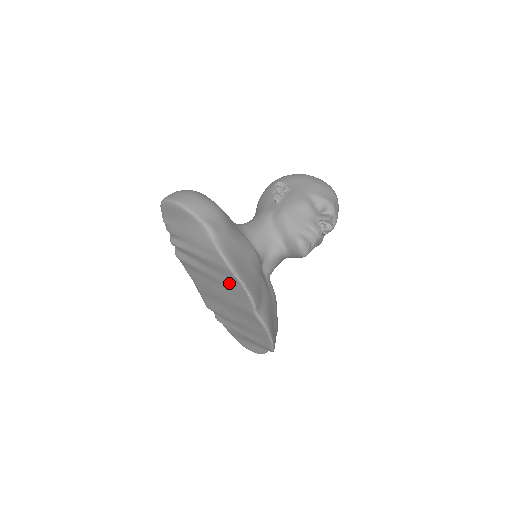
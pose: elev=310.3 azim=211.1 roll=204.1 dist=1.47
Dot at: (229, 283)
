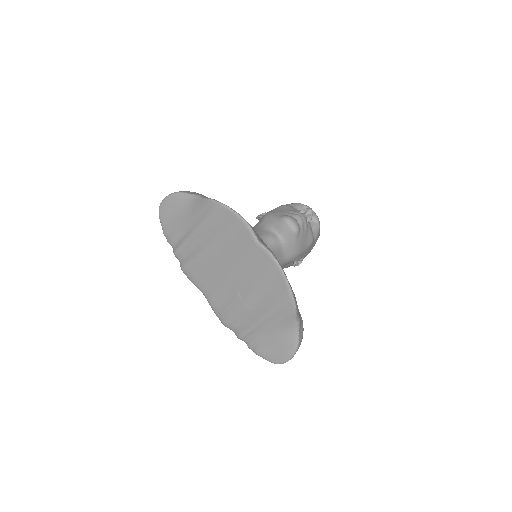
Dot at: (226, 229)
